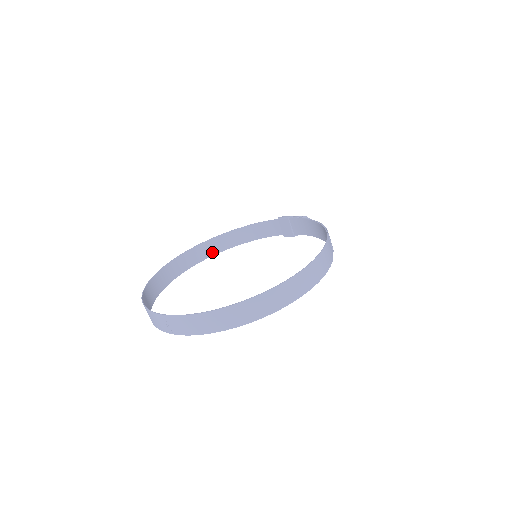
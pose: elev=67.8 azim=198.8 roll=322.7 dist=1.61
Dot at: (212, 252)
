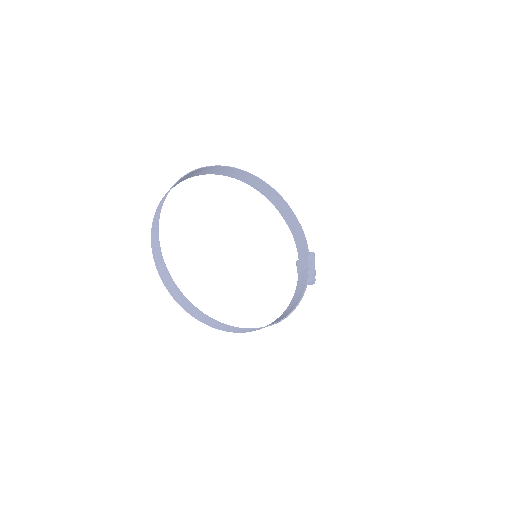
Dot at: (269, 196)
